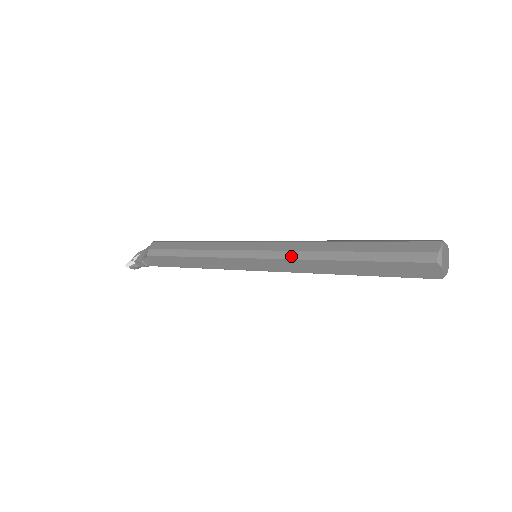
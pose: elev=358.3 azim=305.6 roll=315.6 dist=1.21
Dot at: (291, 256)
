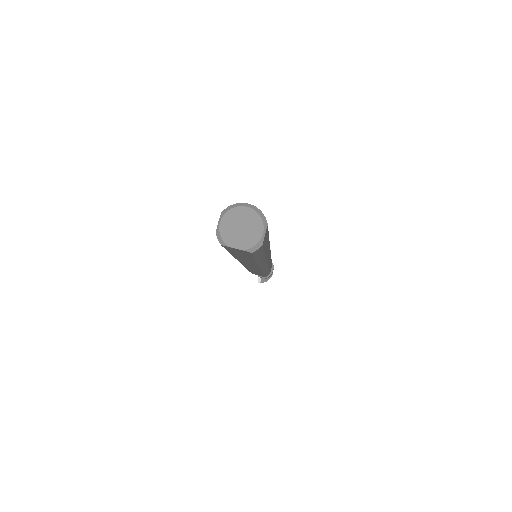
Dot at: occluded
